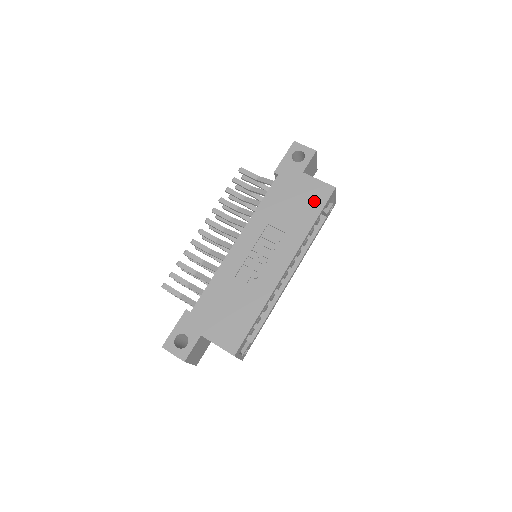
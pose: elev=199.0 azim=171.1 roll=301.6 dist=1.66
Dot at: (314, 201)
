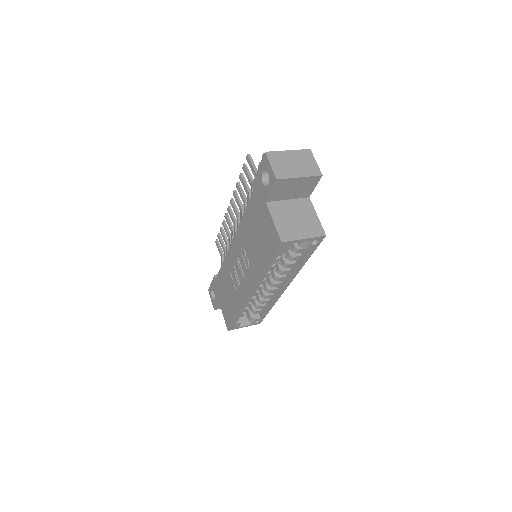
Dot at: (267, 245)
